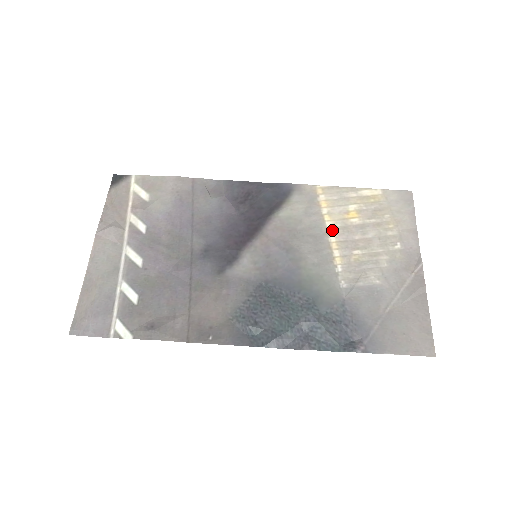
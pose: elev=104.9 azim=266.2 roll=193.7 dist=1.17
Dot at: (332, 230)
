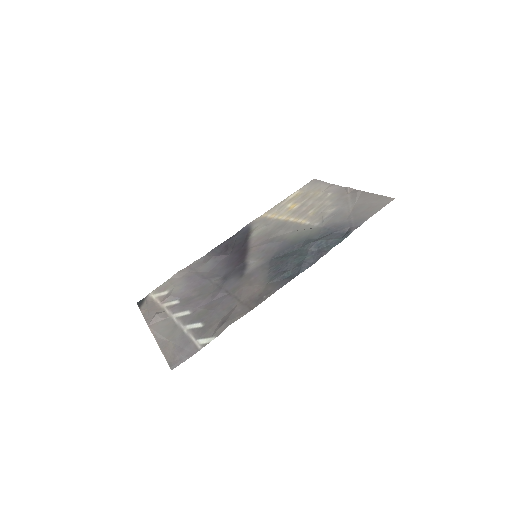
Dot at: (288, 218)
